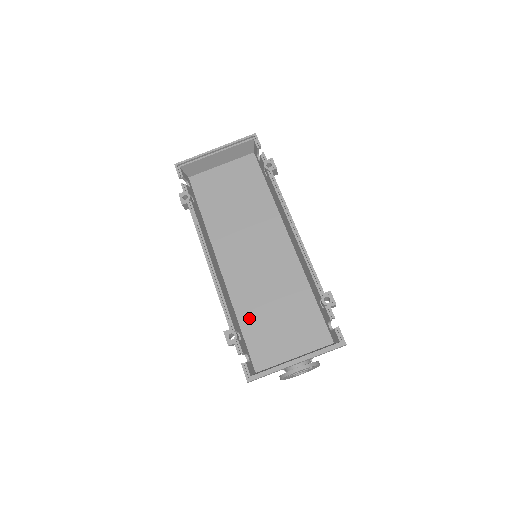
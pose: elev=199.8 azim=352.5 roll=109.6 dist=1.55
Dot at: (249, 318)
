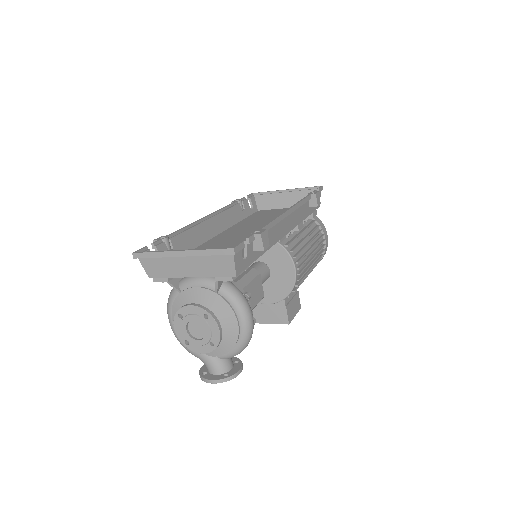
Dot at: occluded
